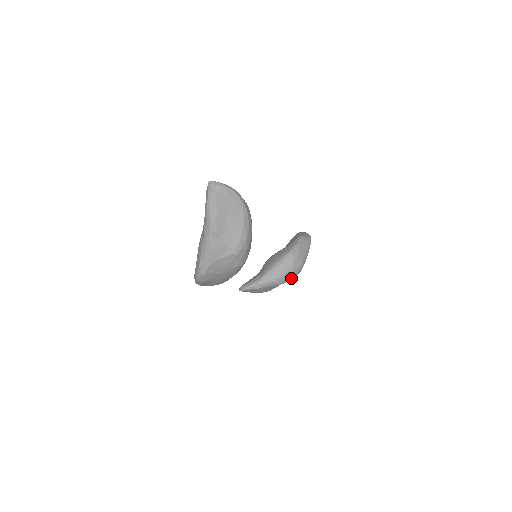
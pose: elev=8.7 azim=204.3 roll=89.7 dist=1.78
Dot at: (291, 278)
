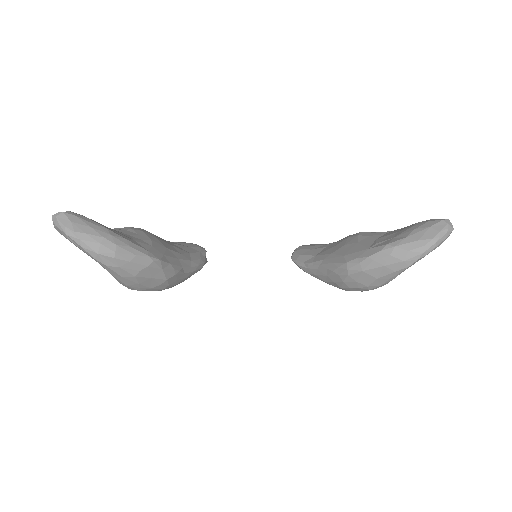
Dot at: occluded
